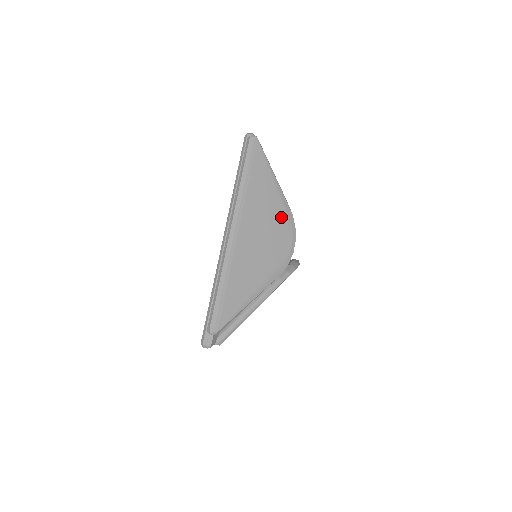
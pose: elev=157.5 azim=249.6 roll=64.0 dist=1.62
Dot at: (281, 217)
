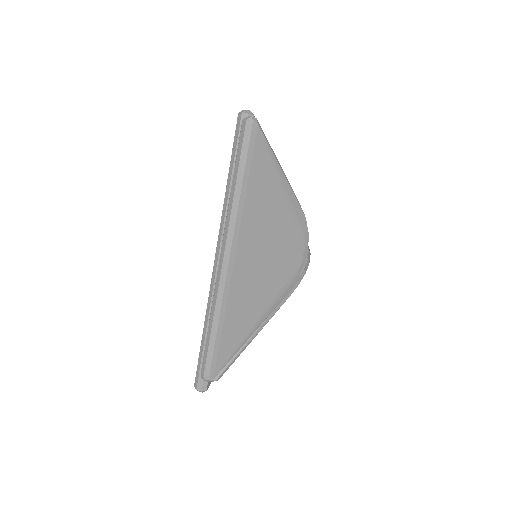
Dot at: (290, 226)
